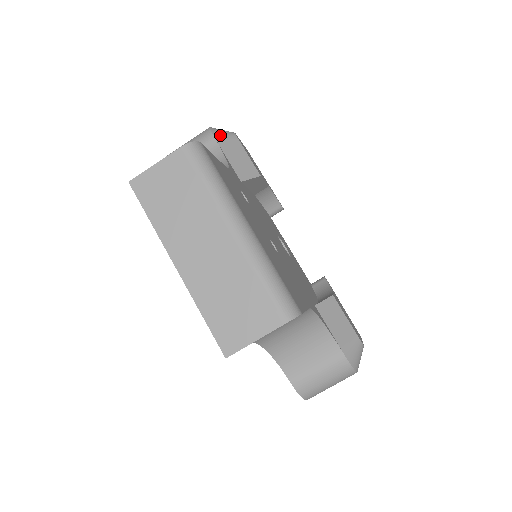
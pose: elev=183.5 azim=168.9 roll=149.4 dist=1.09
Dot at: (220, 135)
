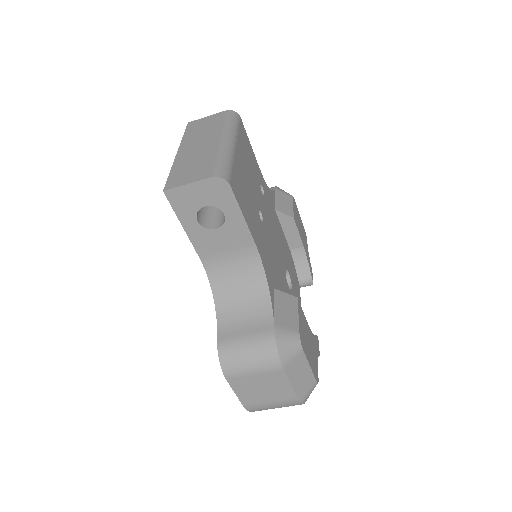
Dot at: (281, 189)
